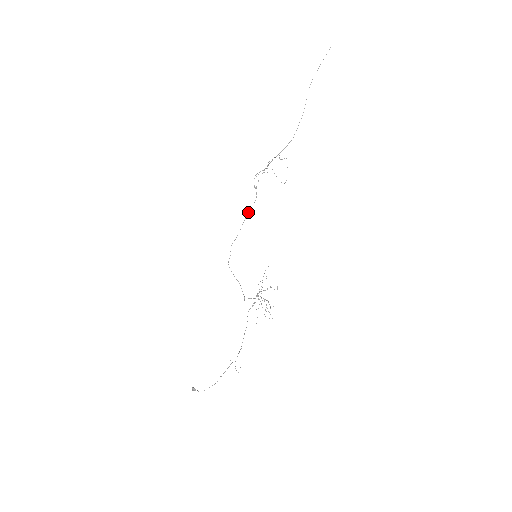
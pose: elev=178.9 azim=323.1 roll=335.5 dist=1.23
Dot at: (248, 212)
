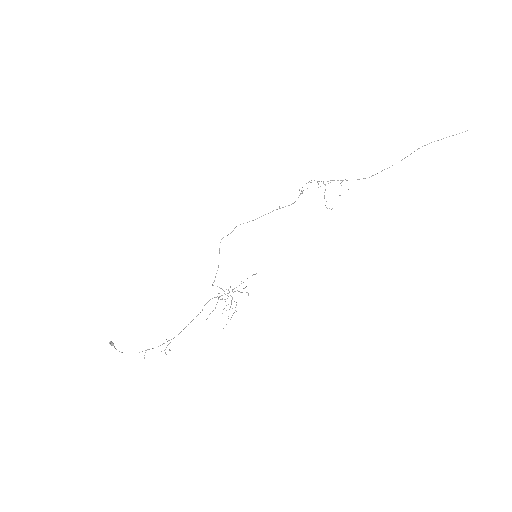
Dot at: (277, 209)
